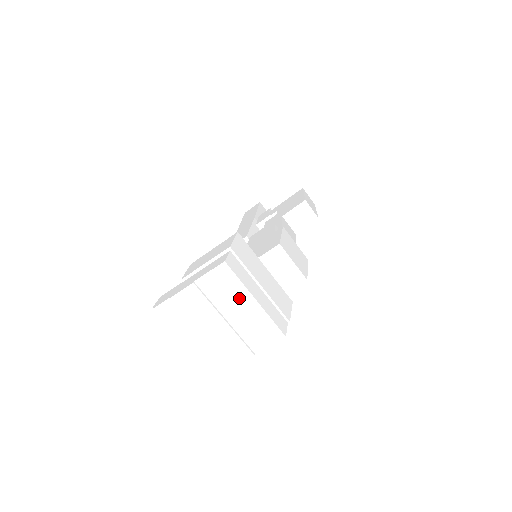
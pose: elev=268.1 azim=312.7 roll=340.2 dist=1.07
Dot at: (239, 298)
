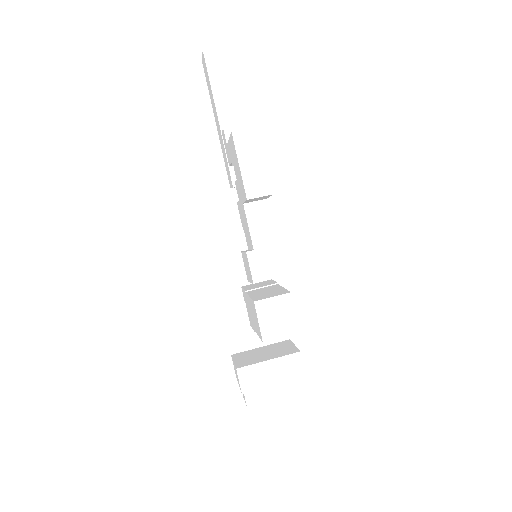
Dot at: occluded
